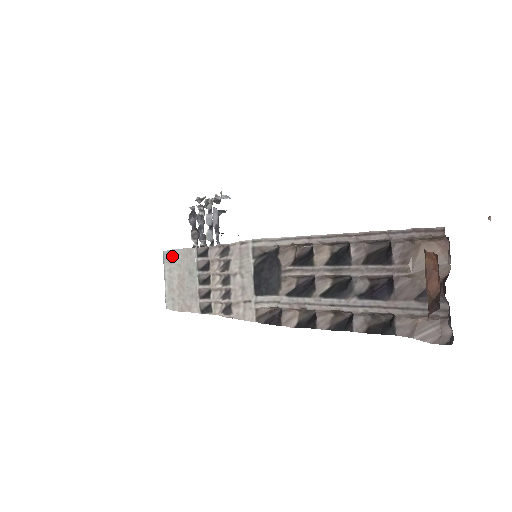
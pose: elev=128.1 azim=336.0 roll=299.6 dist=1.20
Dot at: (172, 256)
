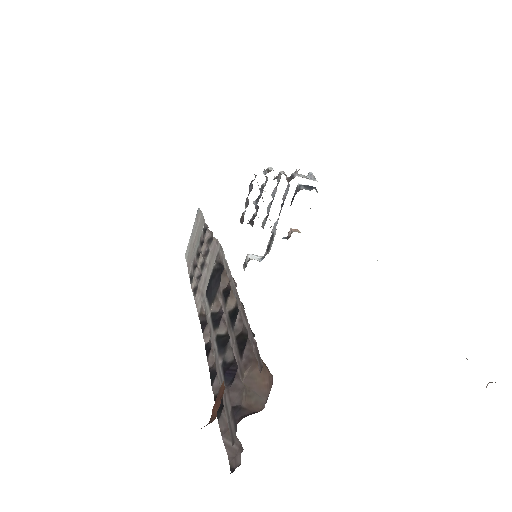
Dot at: (199, 216)
